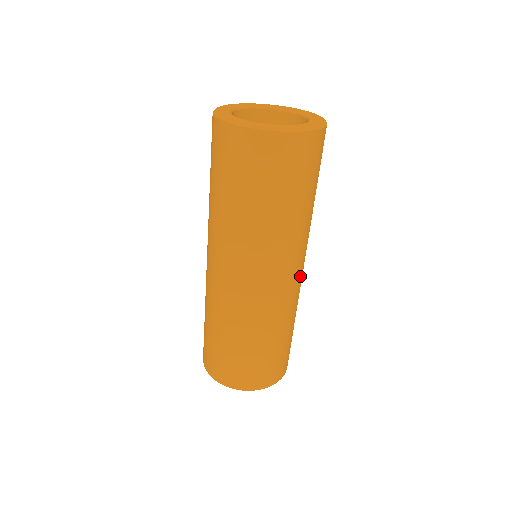
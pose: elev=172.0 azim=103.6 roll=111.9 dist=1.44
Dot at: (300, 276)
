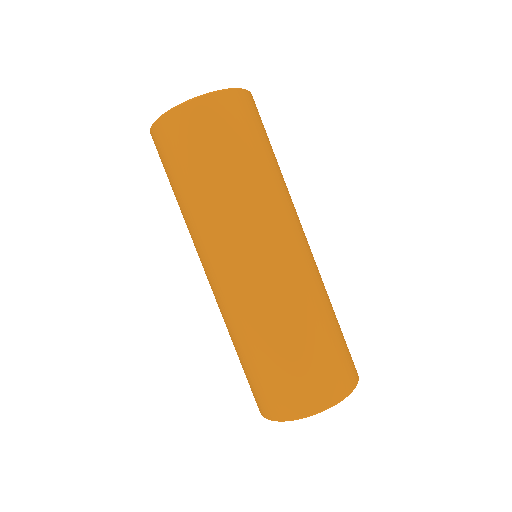
Dot at: (270, 263)
